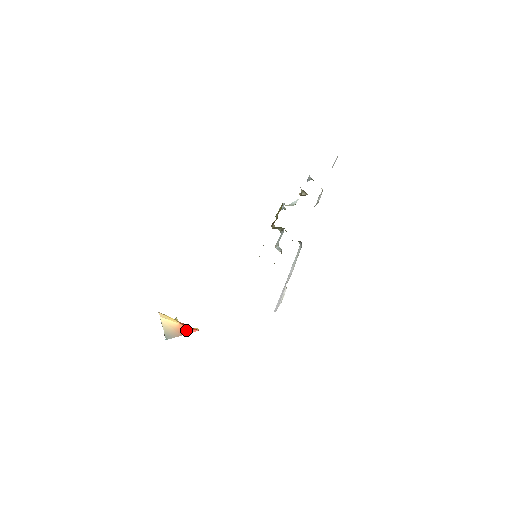
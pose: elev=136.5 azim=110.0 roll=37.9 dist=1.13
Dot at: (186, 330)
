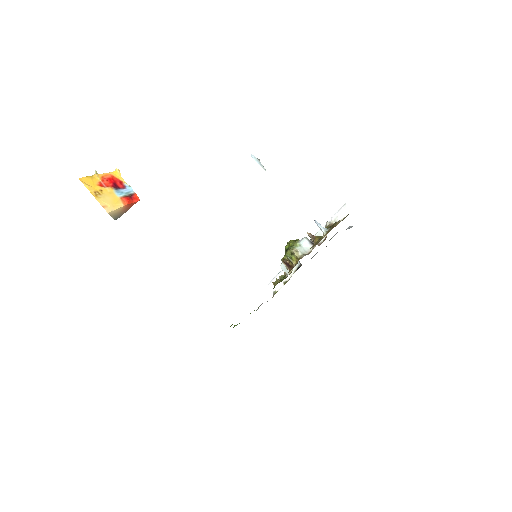
Dot at: (130, 206)
